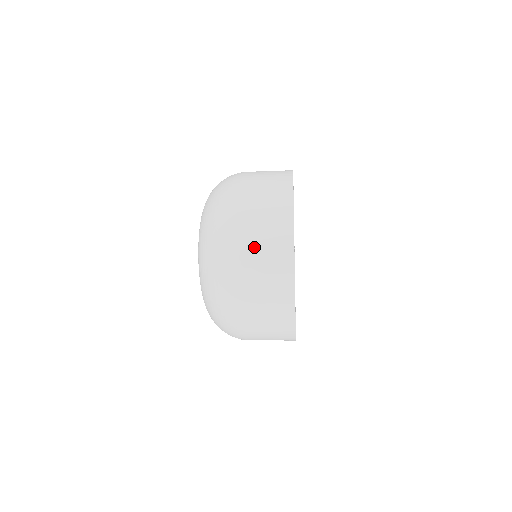
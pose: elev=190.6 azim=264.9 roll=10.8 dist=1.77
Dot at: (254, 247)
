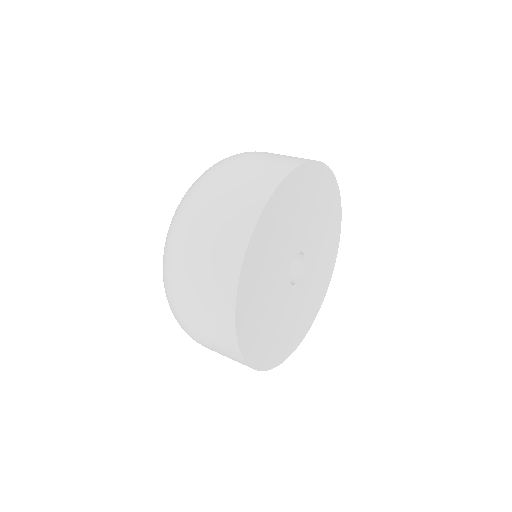
Dot at: (198, 321)
